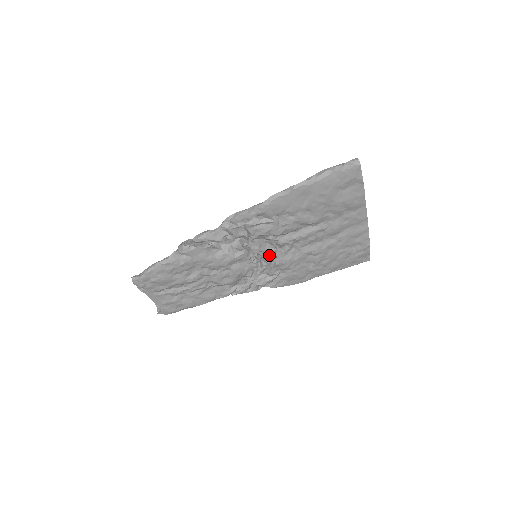
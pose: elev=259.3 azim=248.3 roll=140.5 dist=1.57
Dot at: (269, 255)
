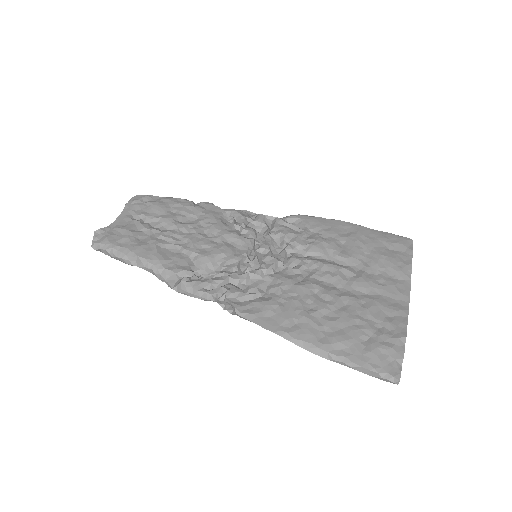
Dot at: (271, 262)
